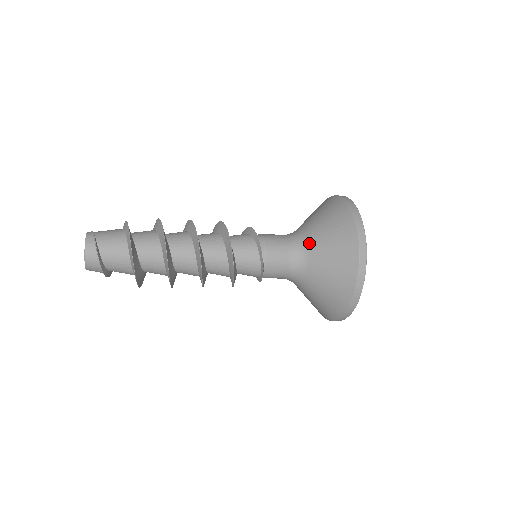
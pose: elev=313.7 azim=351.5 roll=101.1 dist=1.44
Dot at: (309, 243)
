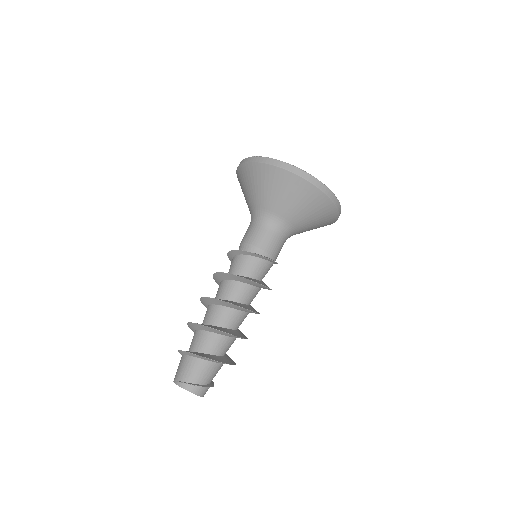
Dot at: (286, 218)
